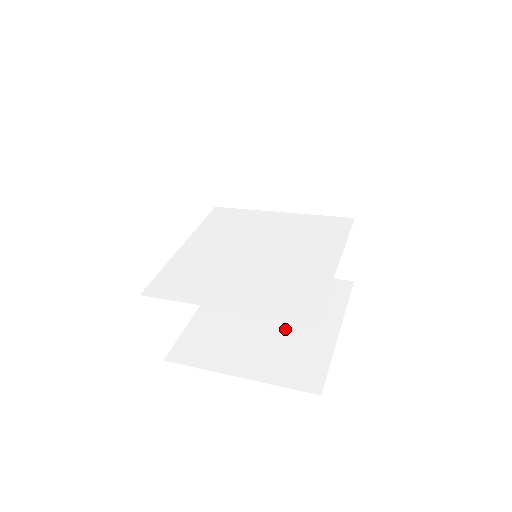
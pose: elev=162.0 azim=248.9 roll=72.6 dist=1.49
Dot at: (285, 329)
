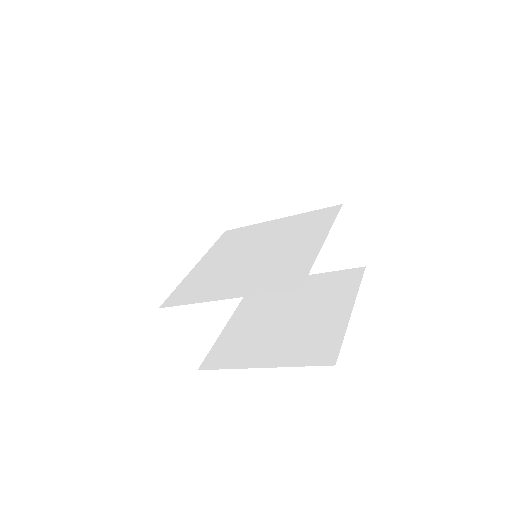
Dot at: (303, 320)
